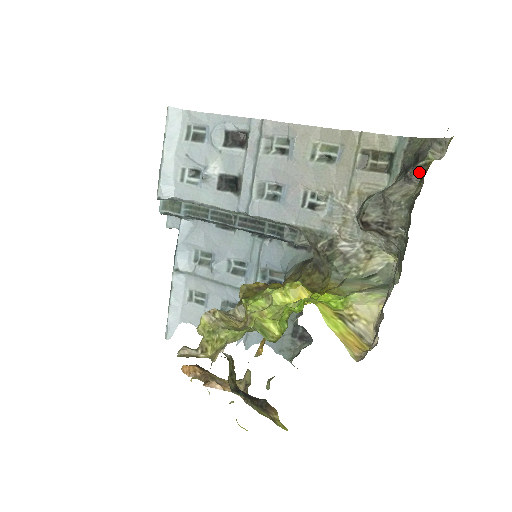
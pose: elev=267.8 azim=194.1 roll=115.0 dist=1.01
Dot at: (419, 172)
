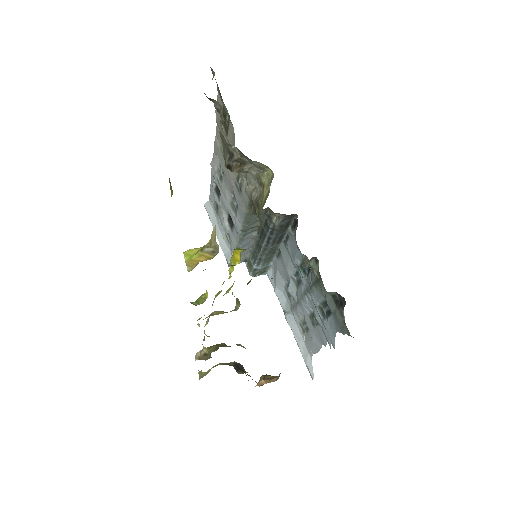
Dot at: (212, 100)
